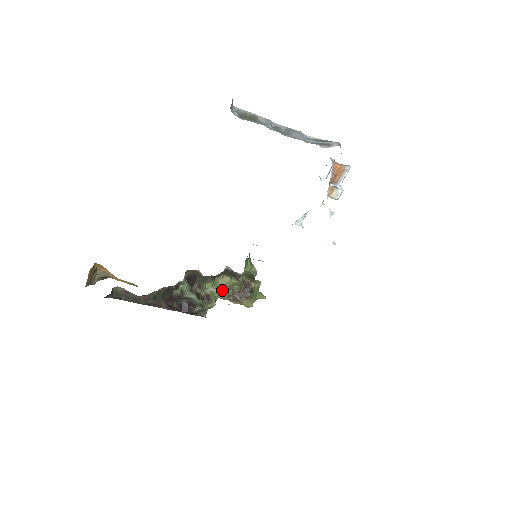
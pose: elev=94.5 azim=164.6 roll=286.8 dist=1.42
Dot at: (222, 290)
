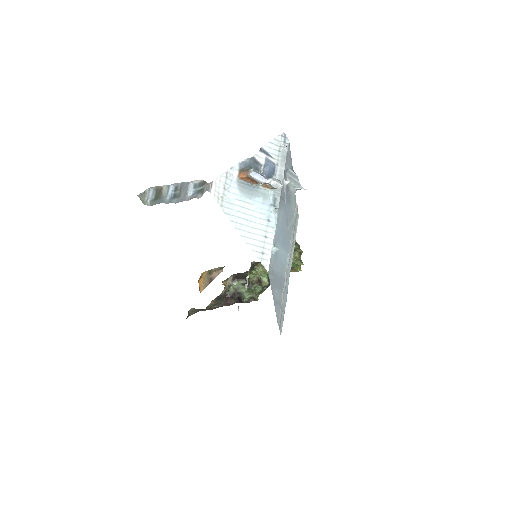
Dot at: (266, 272)
